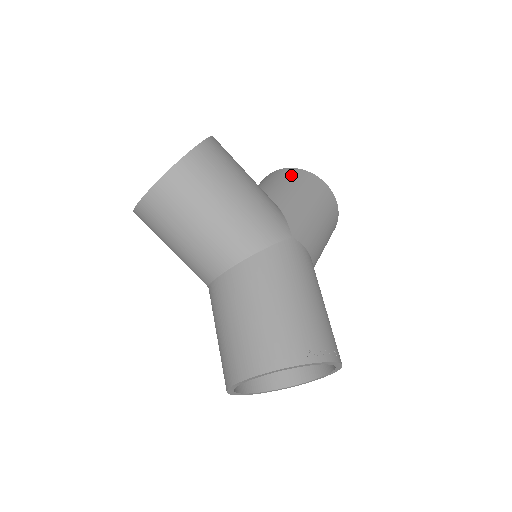
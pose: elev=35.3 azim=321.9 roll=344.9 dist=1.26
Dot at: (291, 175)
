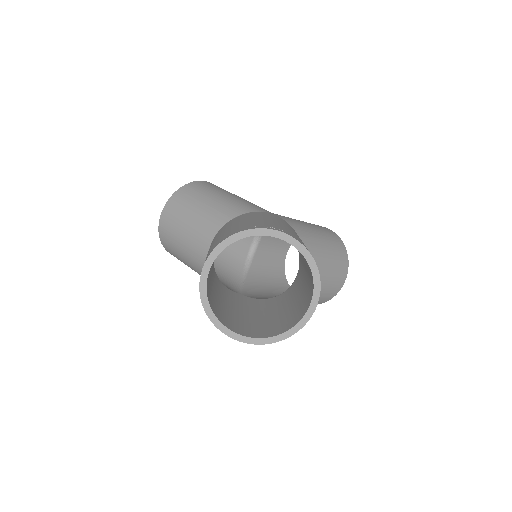
Dot at: occluded
